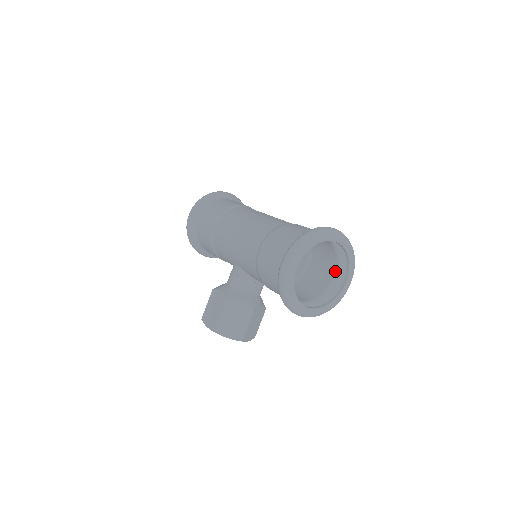
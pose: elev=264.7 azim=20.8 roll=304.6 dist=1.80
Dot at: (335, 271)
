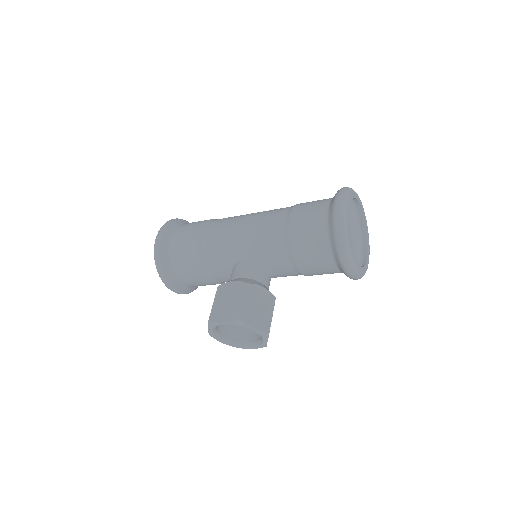
Dot at: occluded
